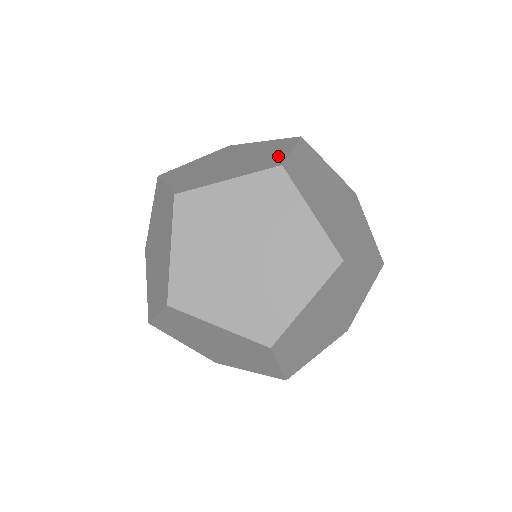
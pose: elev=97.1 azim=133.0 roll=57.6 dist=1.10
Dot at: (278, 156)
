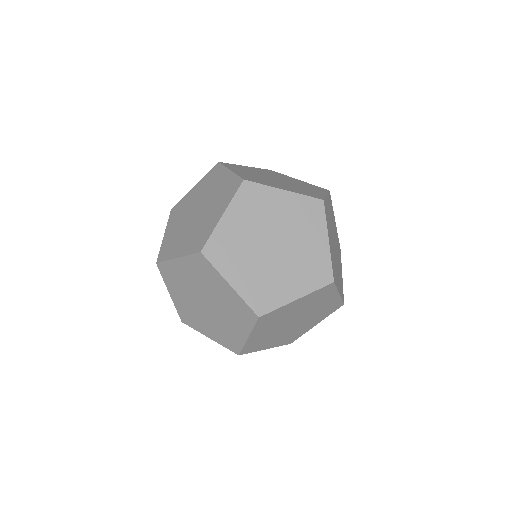
Dot at: (322, 256)
